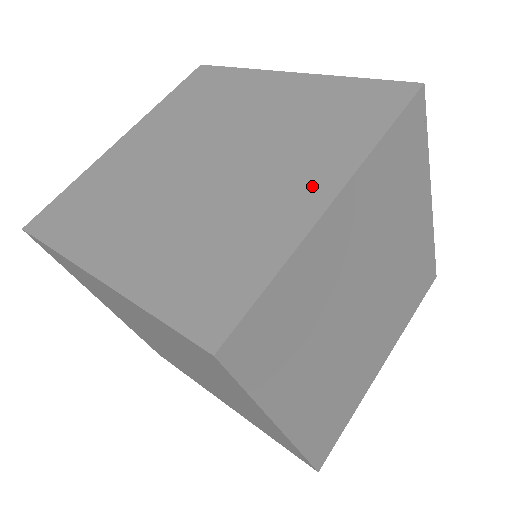
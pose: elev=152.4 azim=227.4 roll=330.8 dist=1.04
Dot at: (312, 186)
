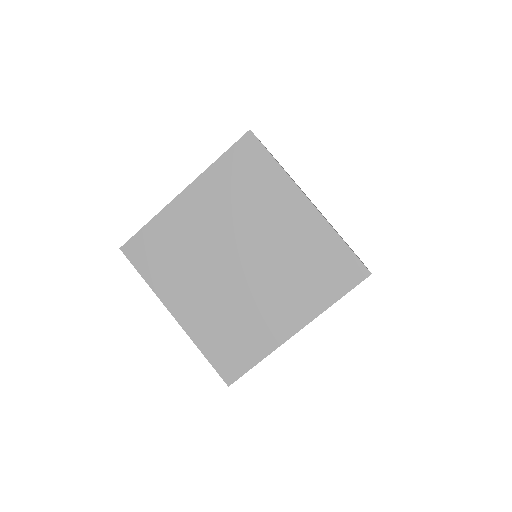
Dot at: occluded
